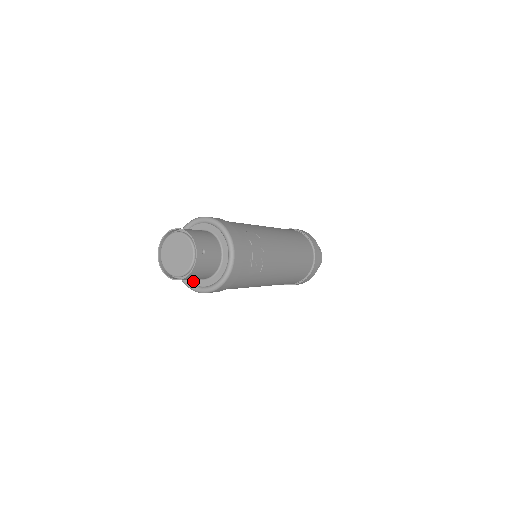
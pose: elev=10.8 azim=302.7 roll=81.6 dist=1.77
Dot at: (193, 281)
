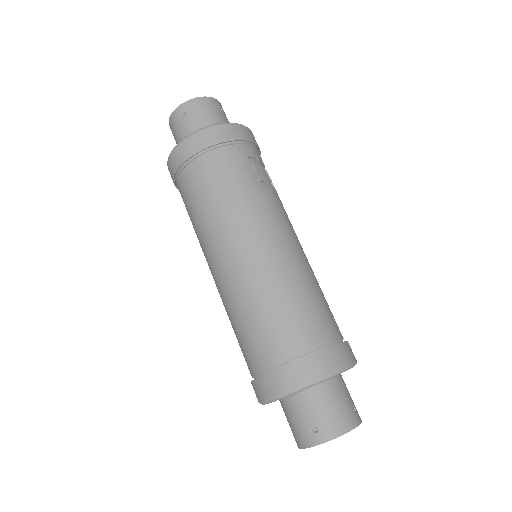
Dot at: occluded
